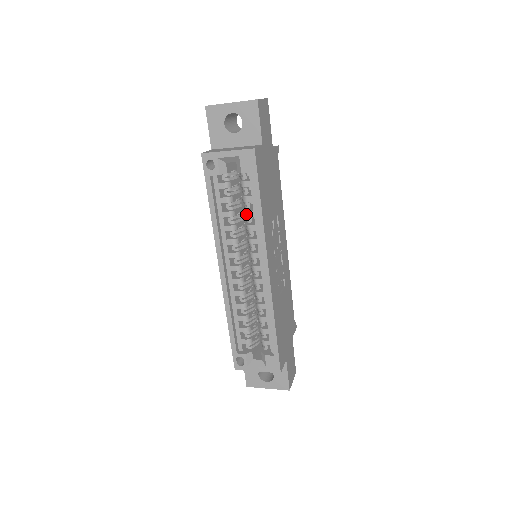
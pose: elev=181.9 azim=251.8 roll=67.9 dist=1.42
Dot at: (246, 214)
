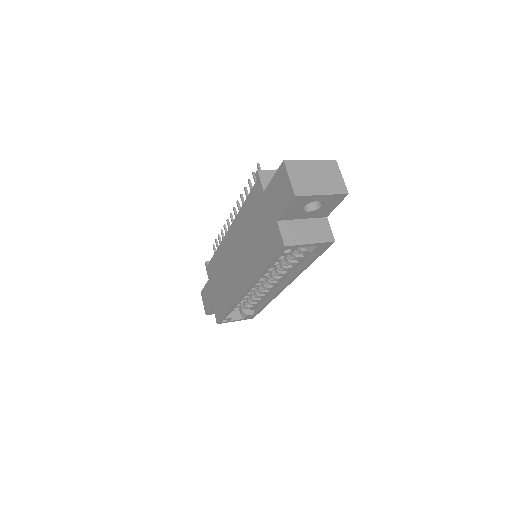
Dot at: (290, 264)
